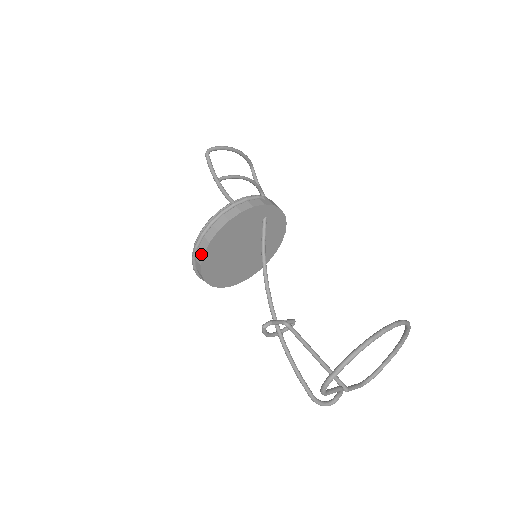
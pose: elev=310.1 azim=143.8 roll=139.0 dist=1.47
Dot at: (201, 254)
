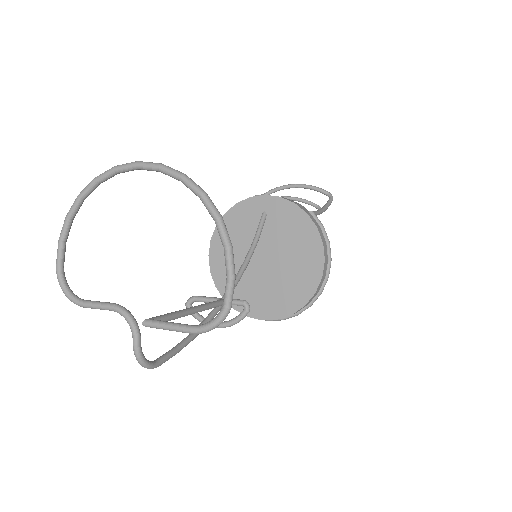
Dot at: (212, 273)
